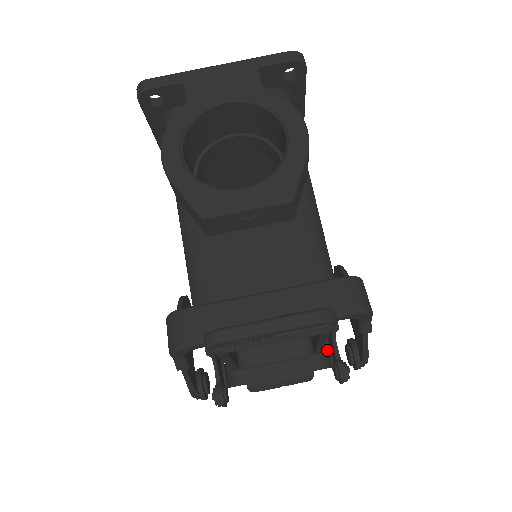
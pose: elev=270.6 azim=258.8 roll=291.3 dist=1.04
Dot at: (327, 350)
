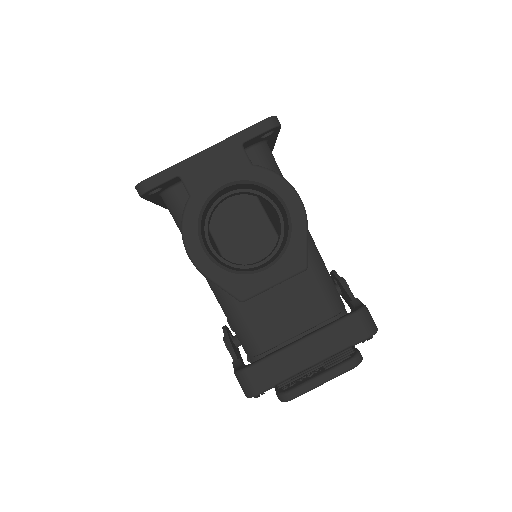
Dot at: occluded
